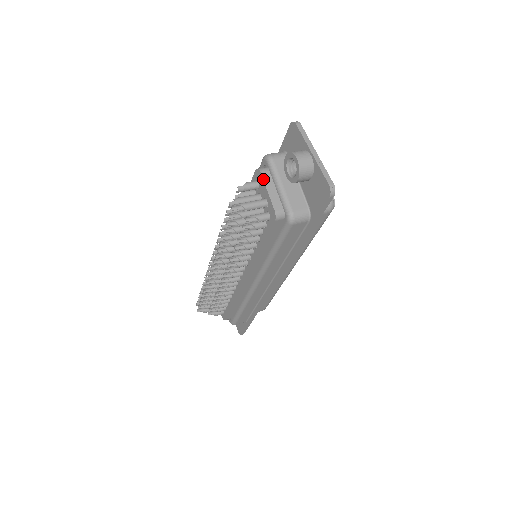
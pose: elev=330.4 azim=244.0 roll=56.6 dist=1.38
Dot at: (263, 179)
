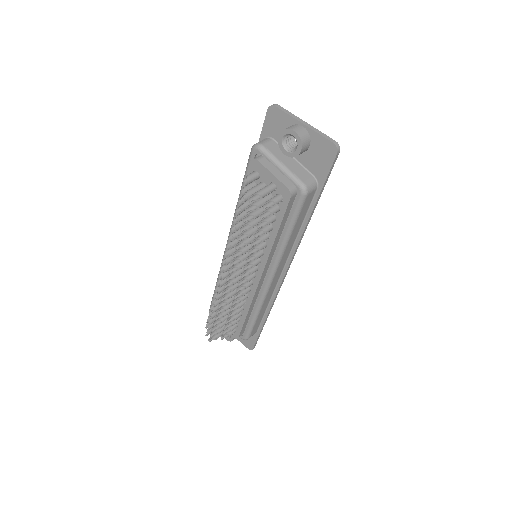
Dot at: (263, 165)
